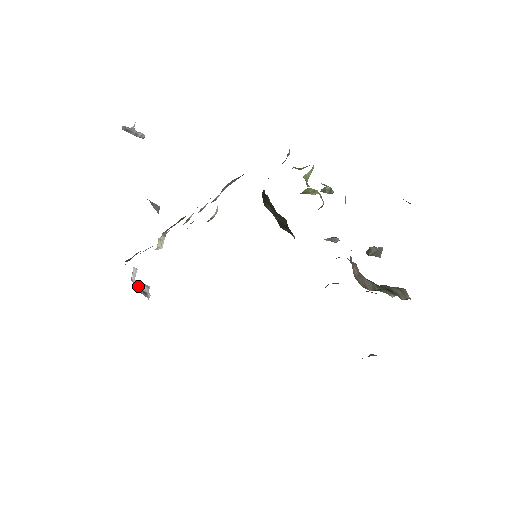
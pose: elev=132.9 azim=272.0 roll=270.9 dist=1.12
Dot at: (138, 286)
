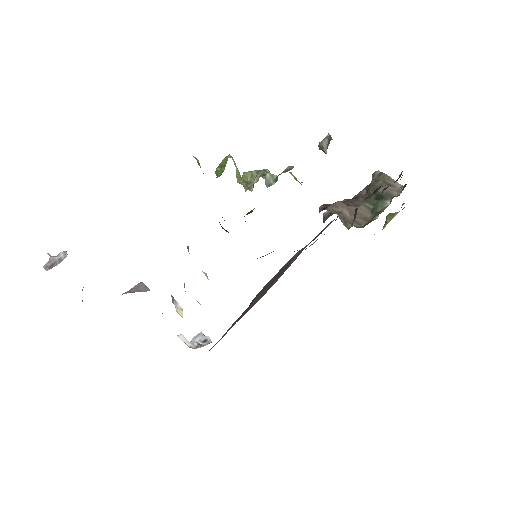
Dot at: (198, 345)
